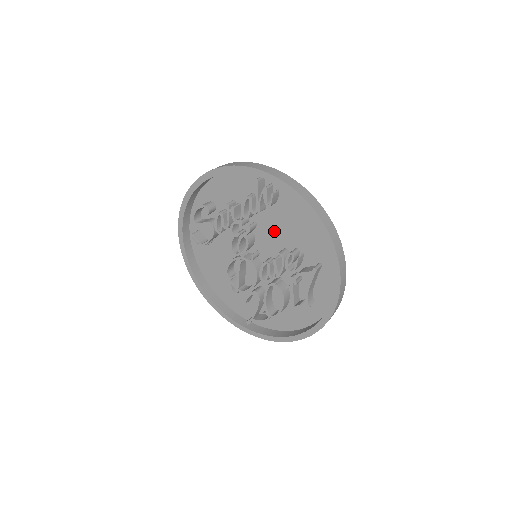
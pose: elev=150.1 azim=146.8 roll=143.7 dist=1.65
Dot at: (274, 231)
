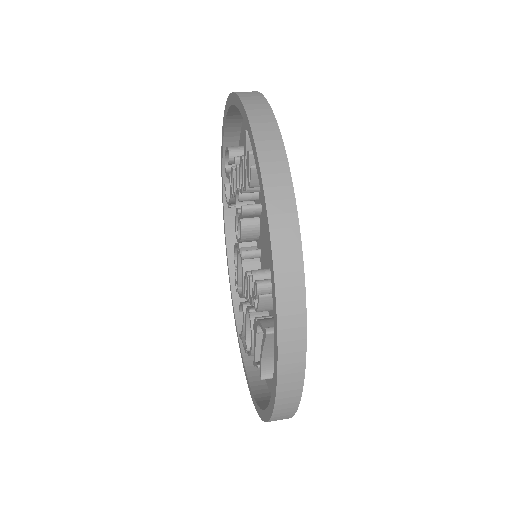
Dot at: occluded
